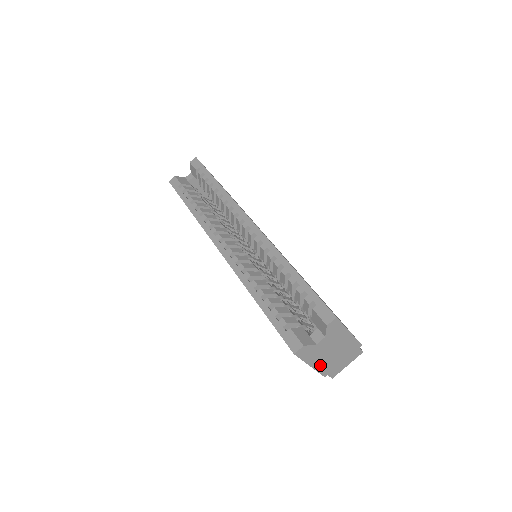
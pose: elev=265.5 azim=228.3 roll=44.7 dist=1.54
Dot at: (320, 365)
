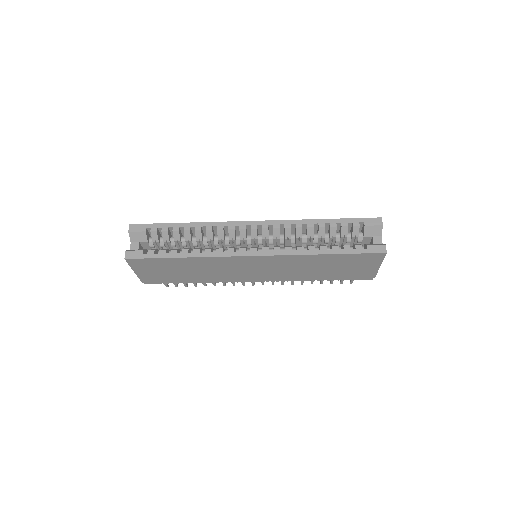
Dot at: occluded
